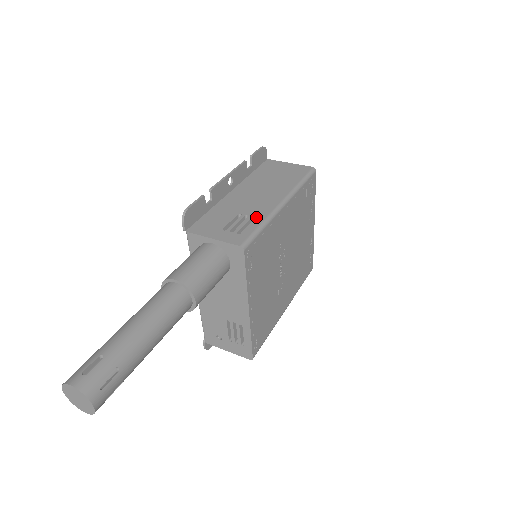
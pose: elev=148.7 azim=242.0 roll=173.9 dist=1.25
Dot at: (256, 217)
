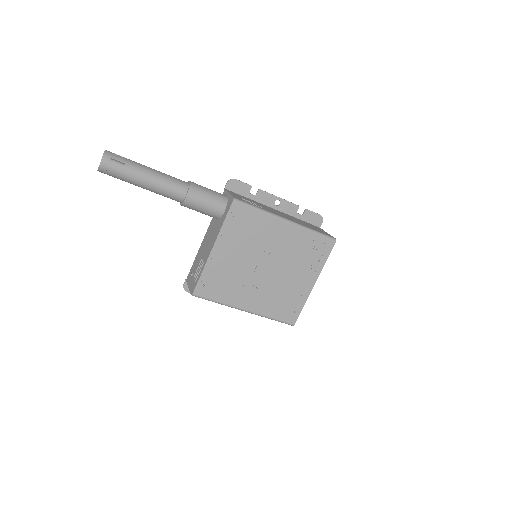
Dot at: (263, 208)
